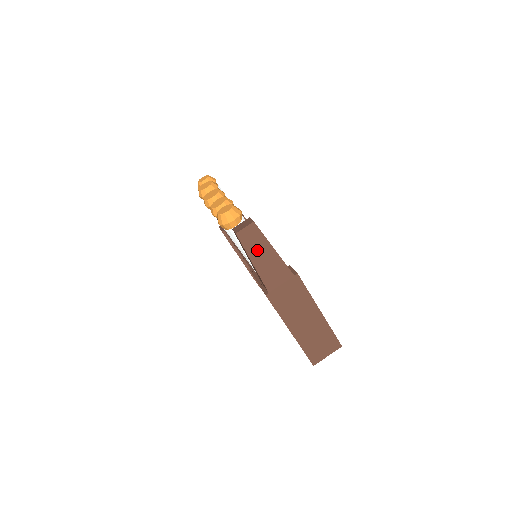
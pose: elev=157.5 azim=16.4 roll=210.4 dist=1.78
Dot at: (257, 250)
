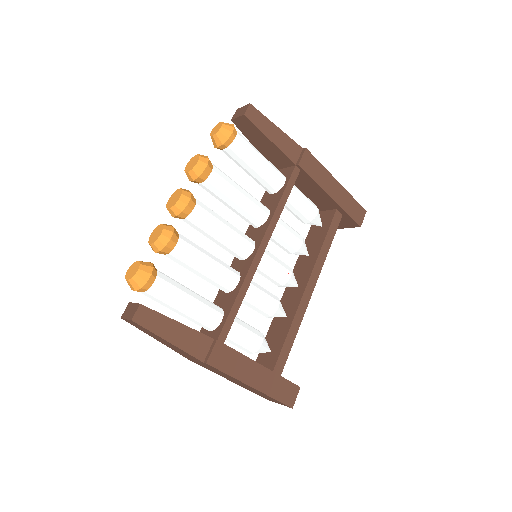
Dot at: (151, 334)
